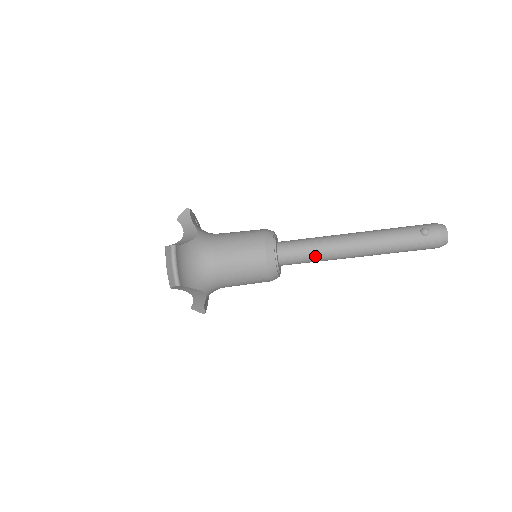
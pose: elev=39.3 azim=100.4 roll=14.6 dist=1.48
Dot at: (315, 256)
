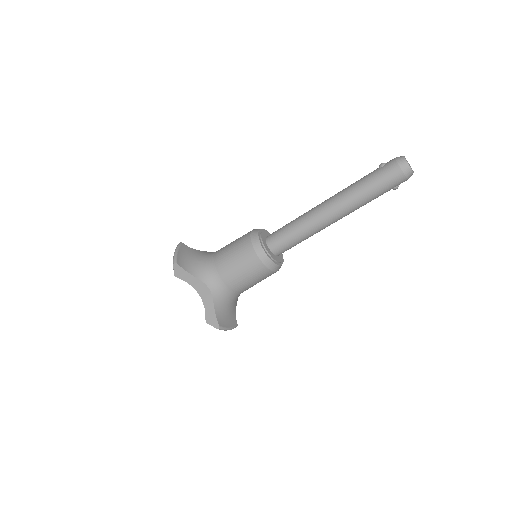
Dot at: (294, 227)
